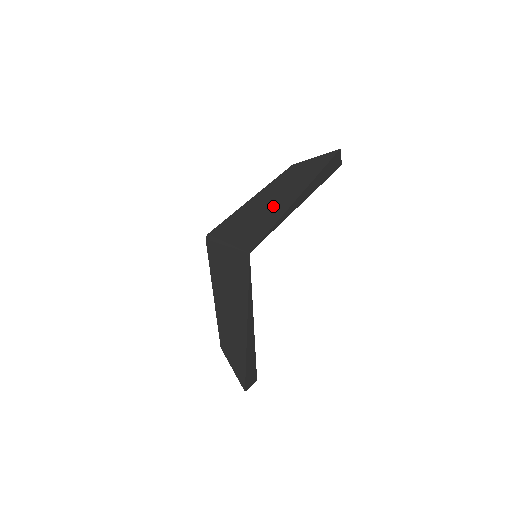
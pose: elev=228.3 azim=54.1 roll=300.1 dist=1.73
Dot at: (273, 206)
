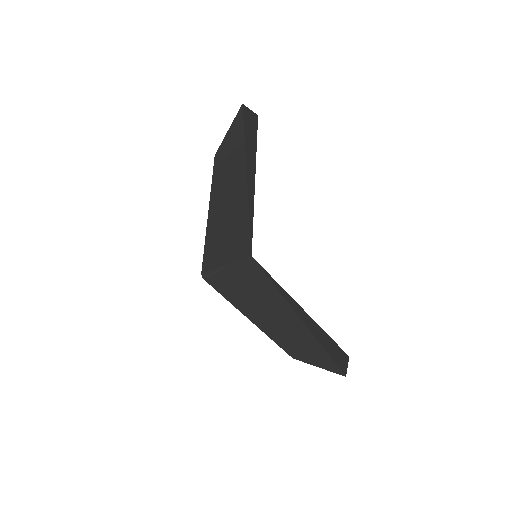
Dot at: (233, 202)
